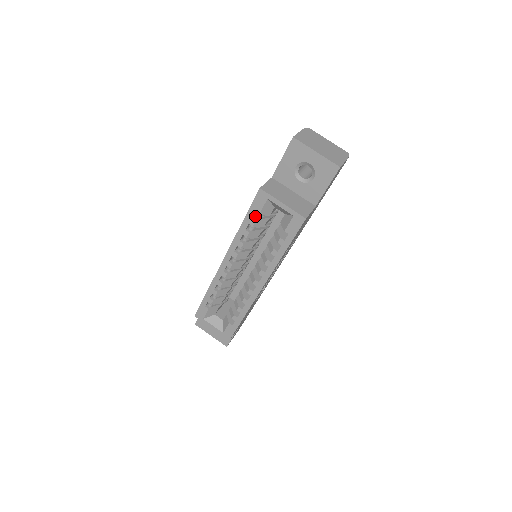
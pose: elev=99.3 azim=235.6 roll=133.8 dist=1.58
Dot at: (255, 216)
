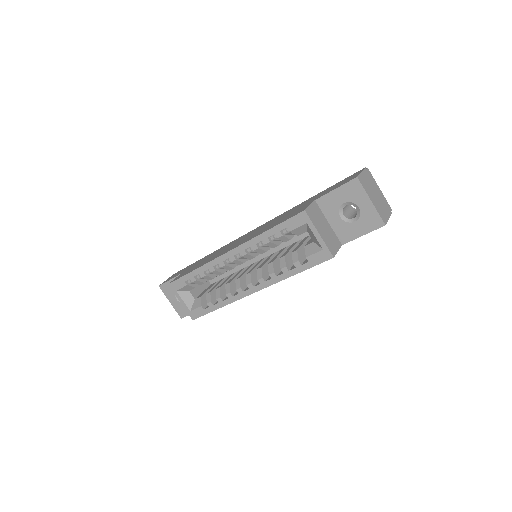
Dot at: (284, 230)
